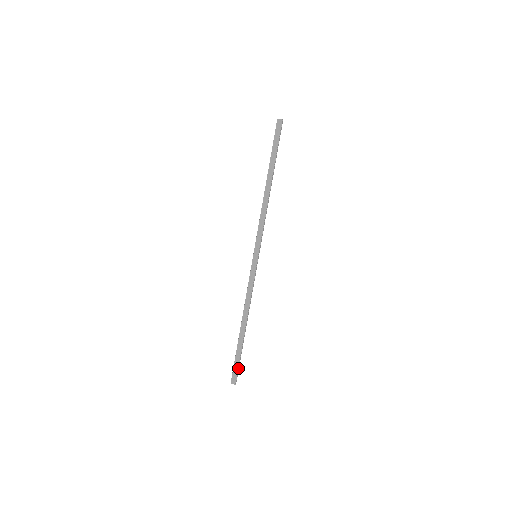
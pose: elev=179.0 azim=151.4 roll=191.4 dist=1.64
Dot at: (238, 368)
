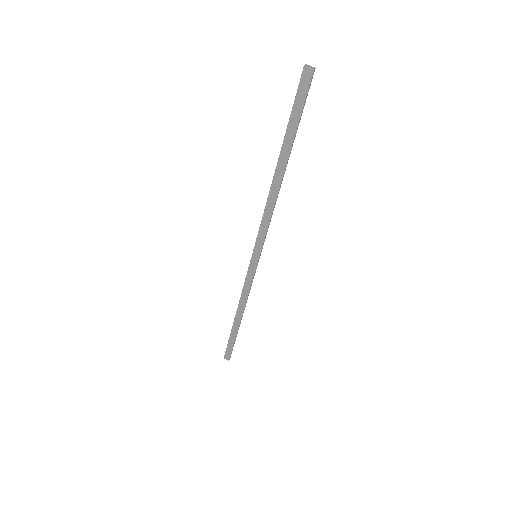
Dot at: (232, 349)
